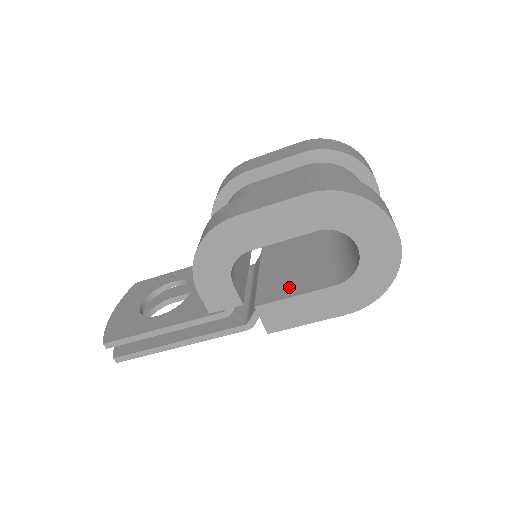
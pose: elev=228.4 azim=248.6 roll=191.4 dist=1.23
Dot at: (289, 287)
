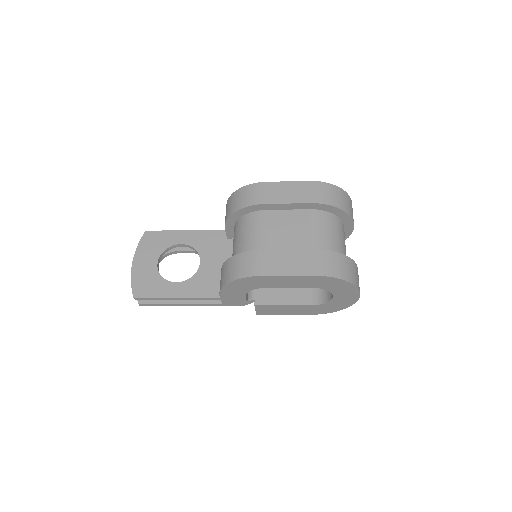
Dot at: (279, 294)
